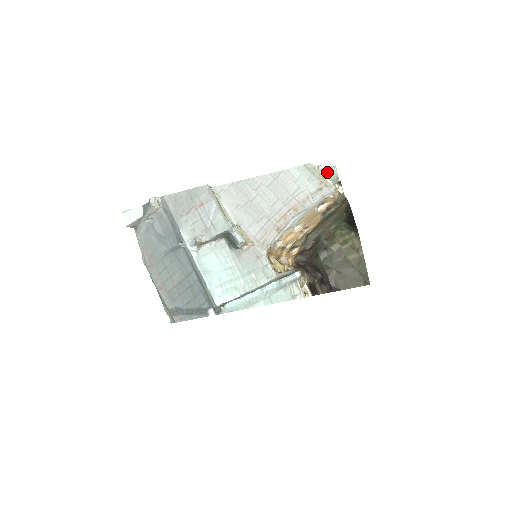
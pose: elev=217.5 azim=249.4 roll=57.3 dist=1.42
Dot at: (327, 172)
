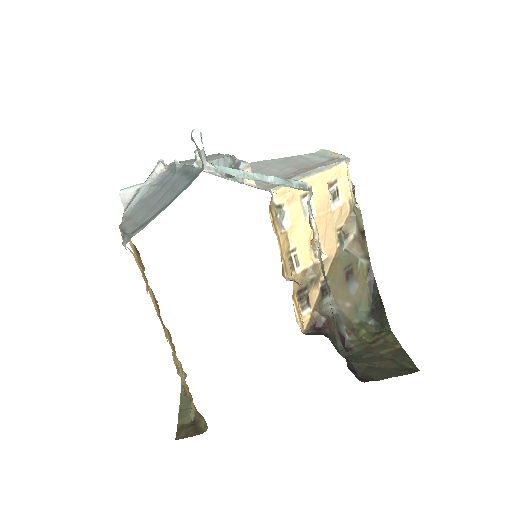
Dot at: occluded
